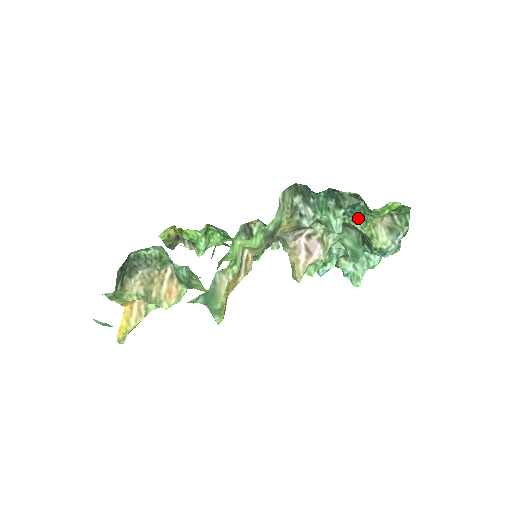
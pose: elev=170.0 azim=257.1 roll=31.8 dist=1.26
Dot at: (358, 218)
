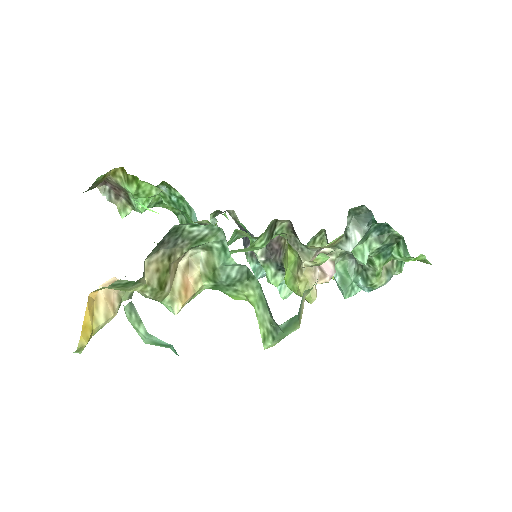
Dot at: (382, 255)
